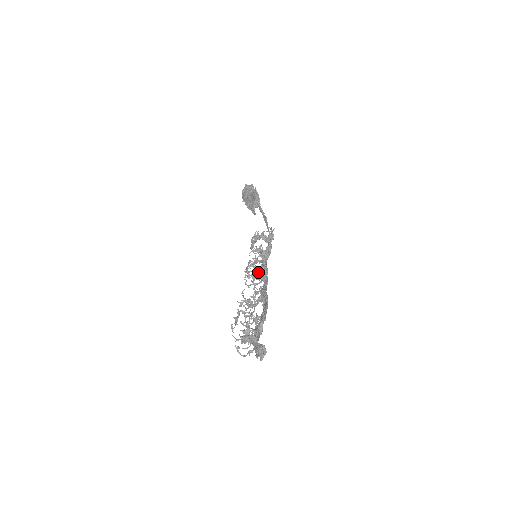
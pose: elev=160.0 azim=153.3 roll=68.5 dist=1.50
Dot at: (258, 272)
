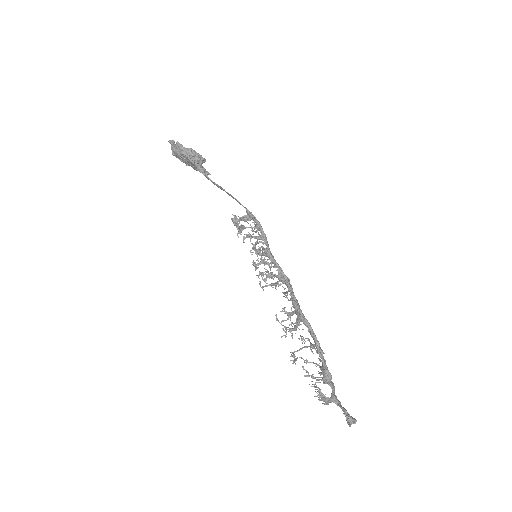
Dot at: (275, 287)
